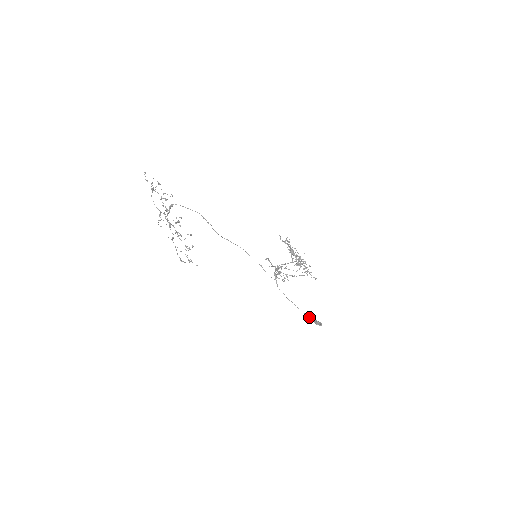
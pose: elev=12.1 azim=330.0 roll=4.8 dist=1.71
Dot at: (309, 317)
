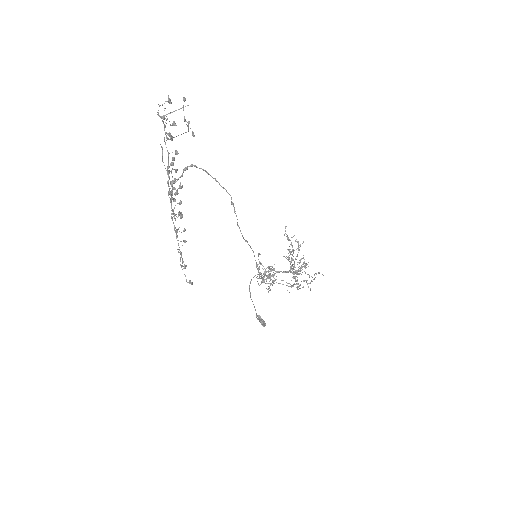
Dot at: (257, 315)
